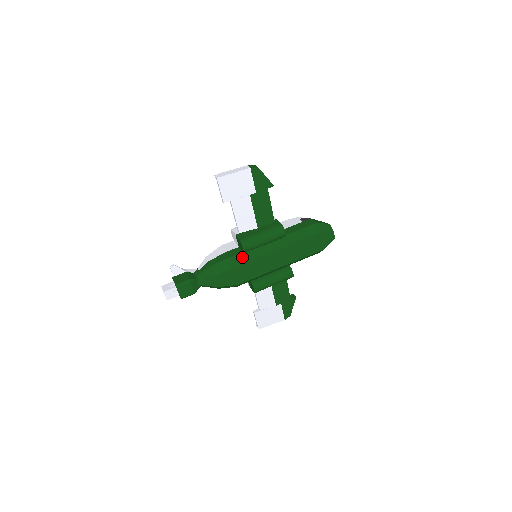
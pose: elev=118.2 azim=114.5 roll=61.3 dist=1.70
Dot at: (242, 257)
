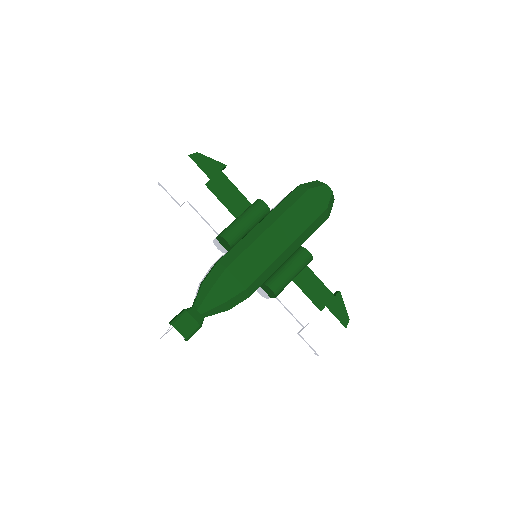
Dot at: (232, 254)
